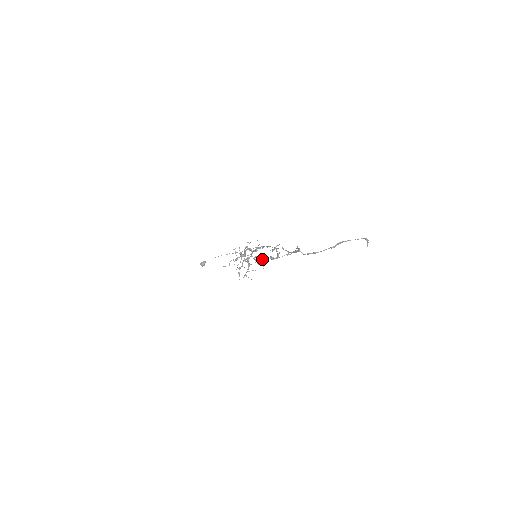
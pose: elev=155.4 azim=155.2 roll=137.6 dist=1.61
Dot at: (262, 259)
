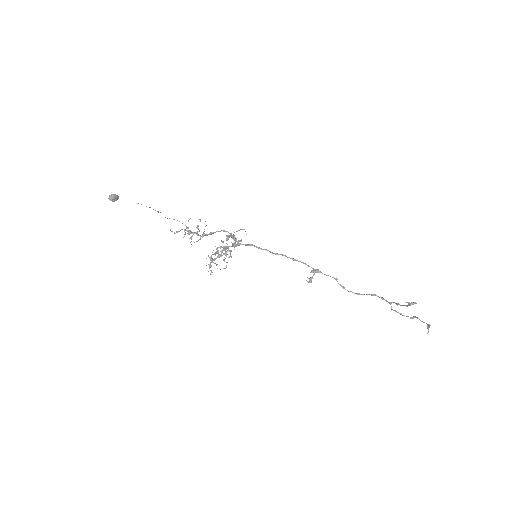
Dot at: occluded
